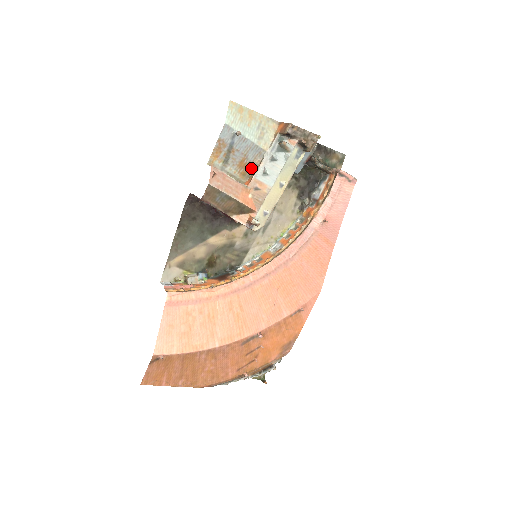
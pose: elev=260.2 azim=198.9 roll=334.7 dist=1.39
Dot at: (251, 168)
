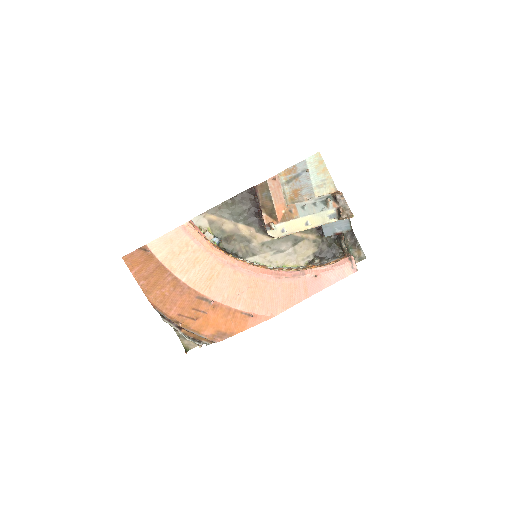
Dot at: (299, 199)
